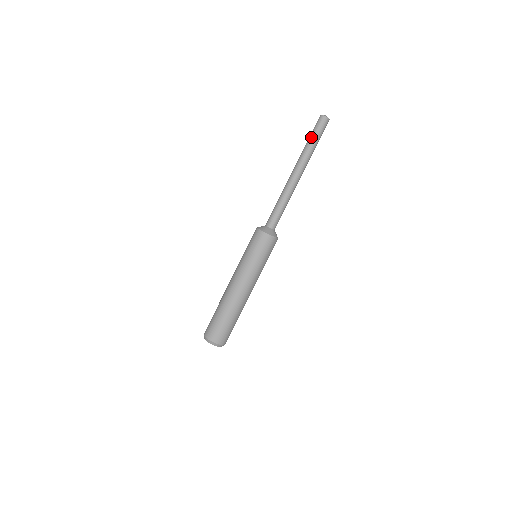
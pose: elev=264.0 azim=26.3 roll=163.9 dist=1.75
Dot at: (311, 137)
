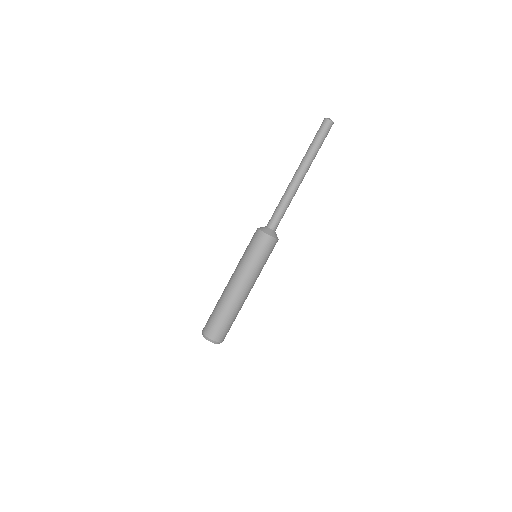
Dot at: (317, 141)
